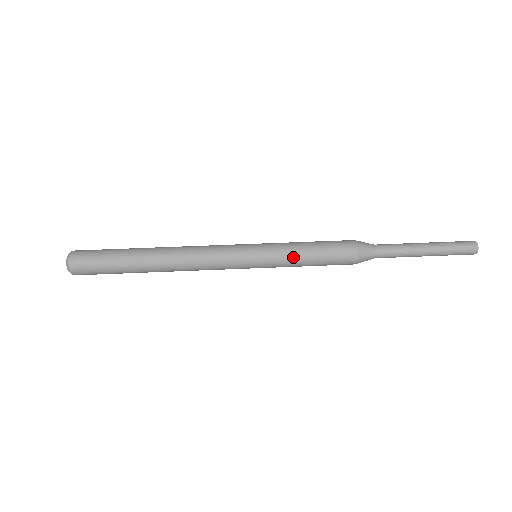
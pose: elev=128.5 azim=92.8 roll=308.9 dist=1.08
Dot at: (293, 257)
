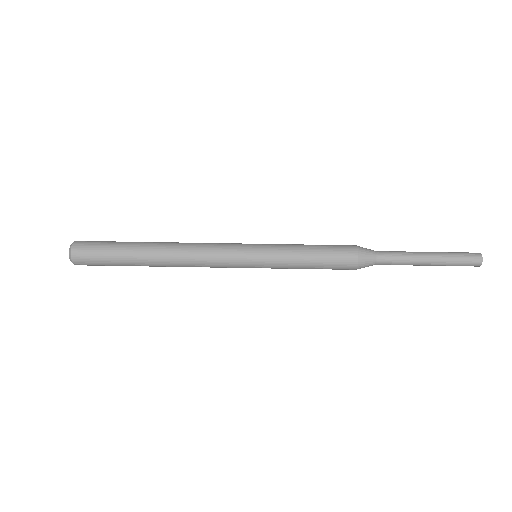
Dot at: (293, 258)
